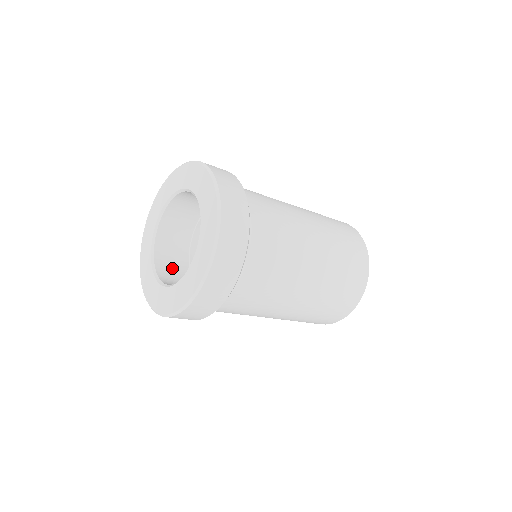
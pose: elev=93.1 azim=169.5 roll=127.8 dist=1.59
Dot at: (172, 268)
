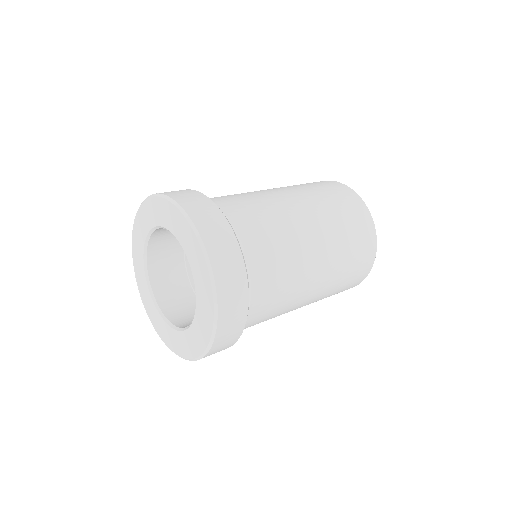
Dot at: (167, 272)
